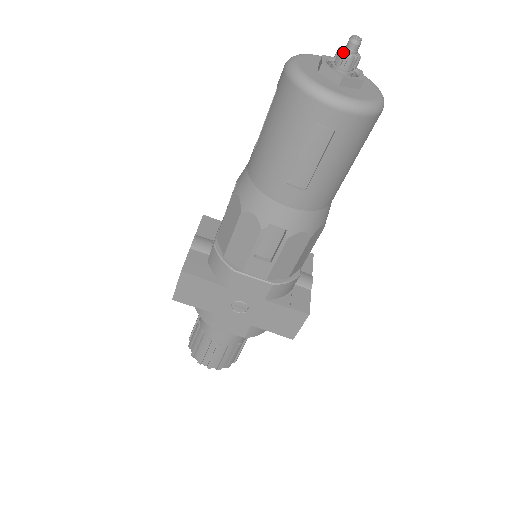
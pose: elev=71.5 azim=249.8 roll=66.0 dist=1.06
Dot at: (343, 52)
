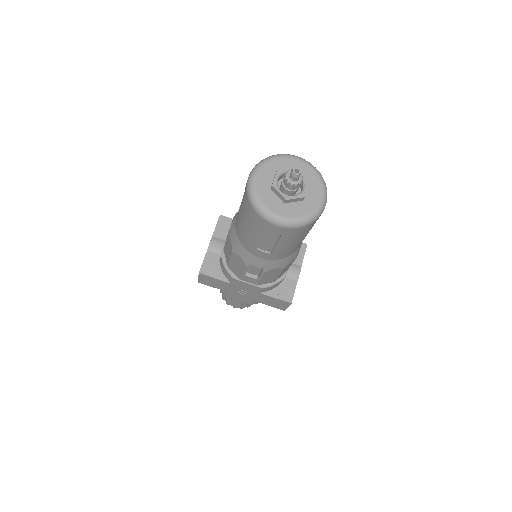
Dot at: (287, 180)
